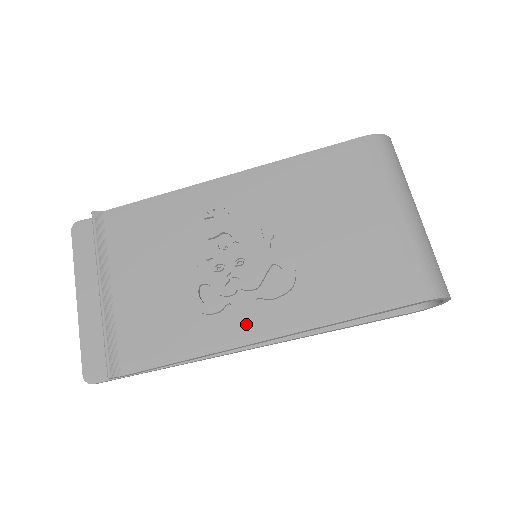
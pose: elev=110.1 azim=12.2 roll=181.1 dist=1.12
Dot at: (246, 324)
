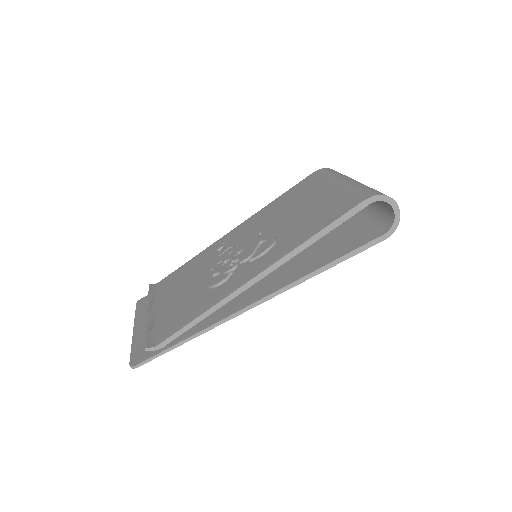
Dot at: (244, 276)
